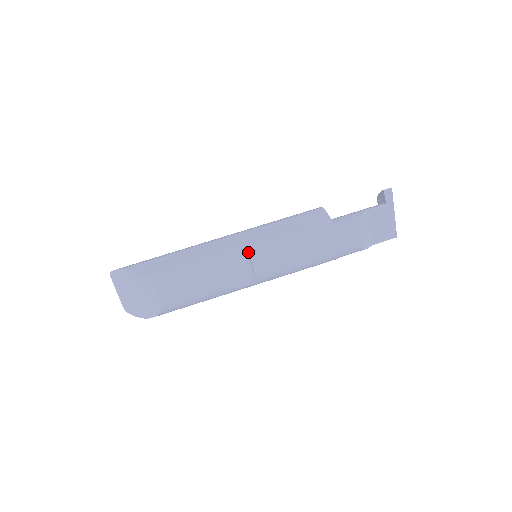
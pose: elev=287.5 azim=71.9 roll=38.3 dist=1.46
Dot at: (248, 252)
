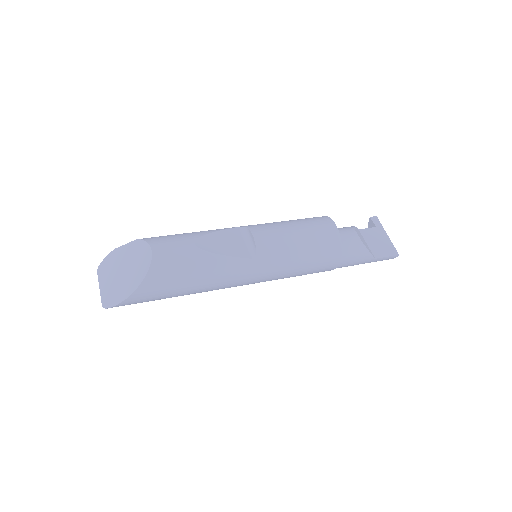
Dot at: (247, 227)
